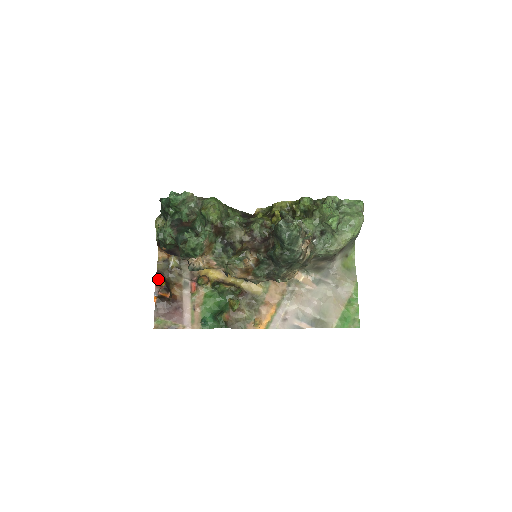
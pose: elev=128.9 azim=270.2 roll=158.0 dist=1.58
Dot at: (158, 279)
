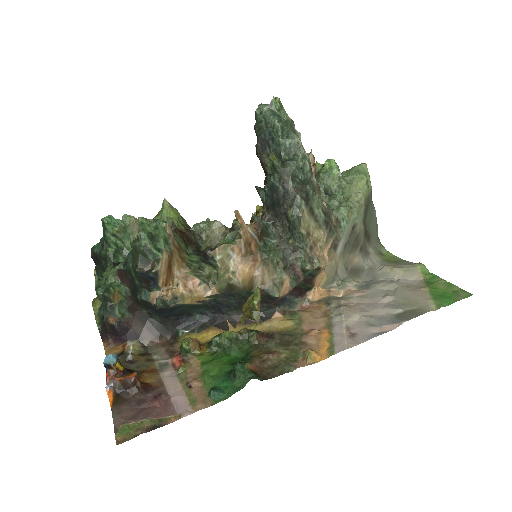
Dot at: occluded
